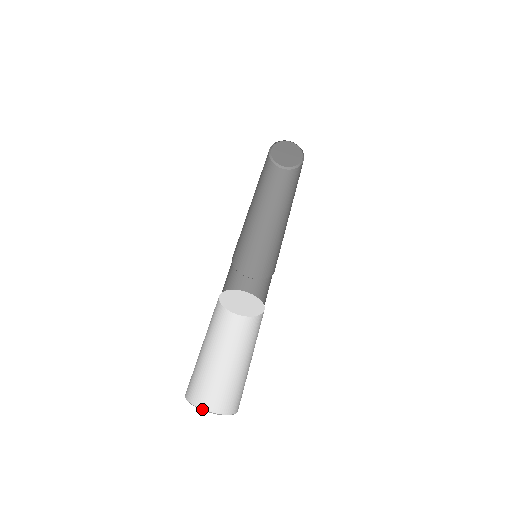
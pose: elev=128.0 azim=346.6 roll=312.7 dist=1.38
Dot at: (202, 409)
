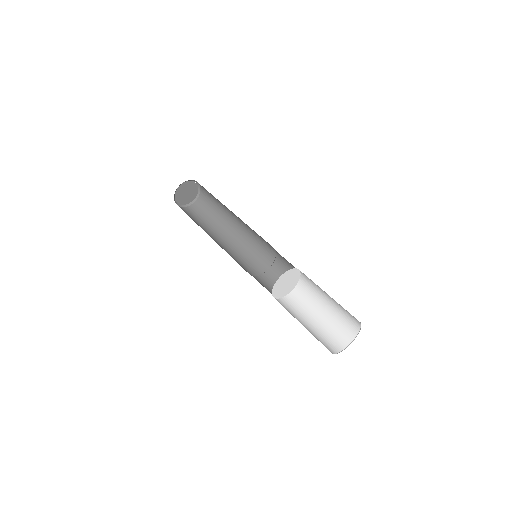
Dot at: (332, 353)
